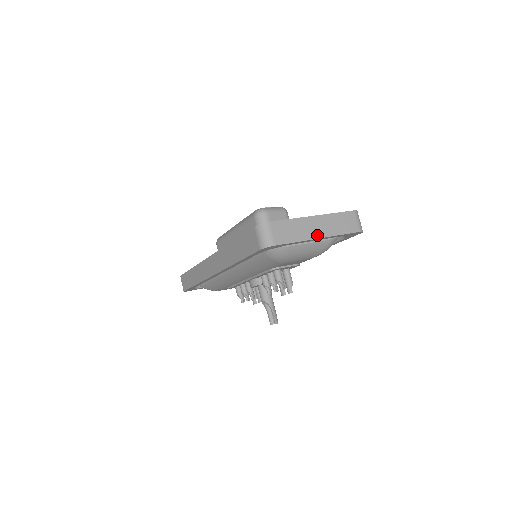
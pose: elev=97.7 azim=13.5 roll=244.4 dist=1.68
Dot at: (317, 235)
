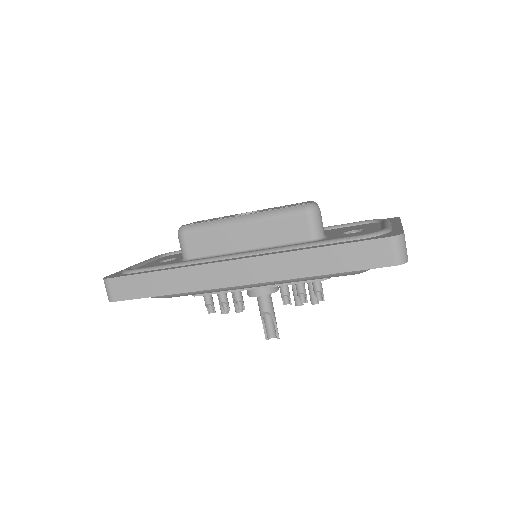
Dot at: occluded
